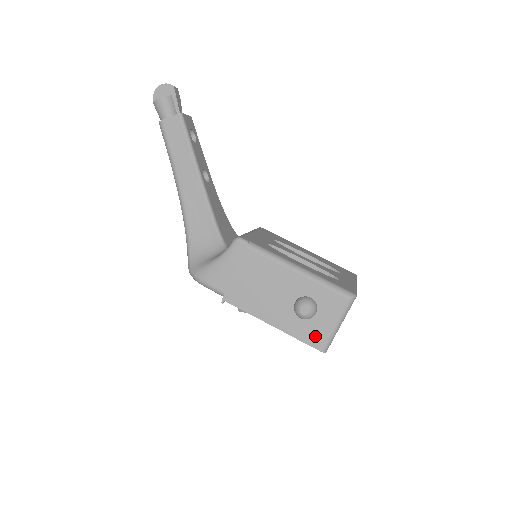
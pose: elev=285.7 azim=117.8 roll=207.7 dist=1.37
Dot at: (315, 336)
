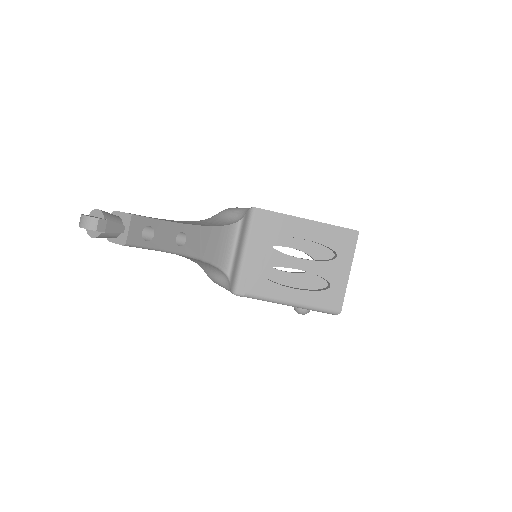
Dot at: occluded
